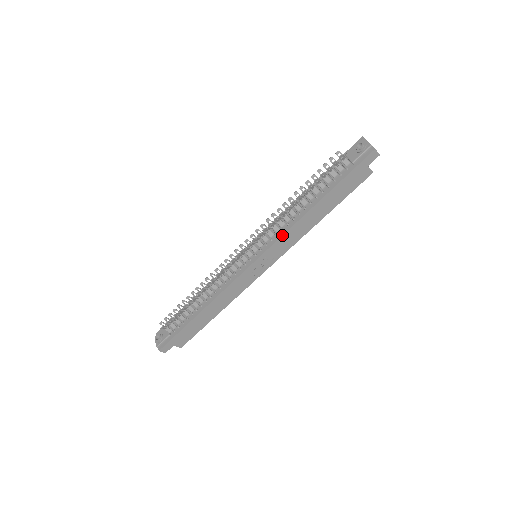
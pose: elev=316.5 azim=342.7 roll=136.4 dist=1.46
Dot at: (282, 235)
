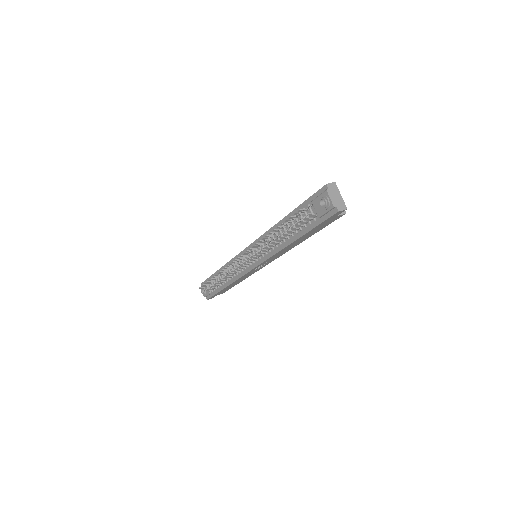
Dot at: (271, 257)
